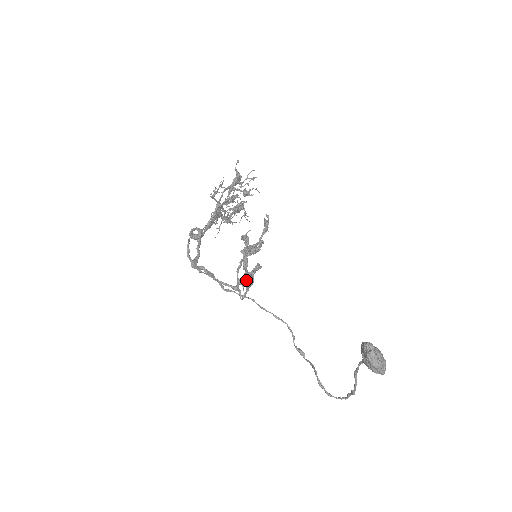
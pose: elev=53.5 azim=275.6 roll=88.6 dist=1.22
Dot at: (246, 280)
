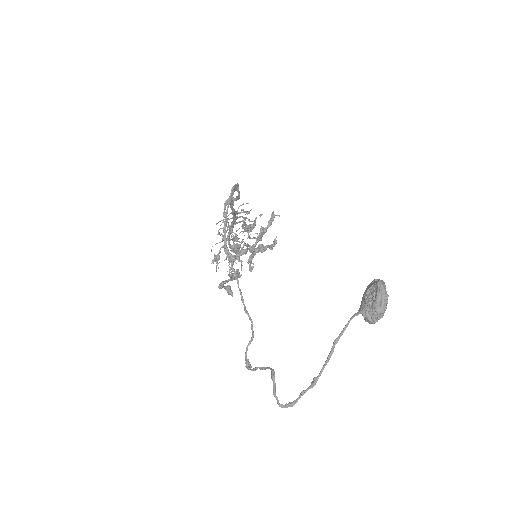
Dot at: (223, 285)
